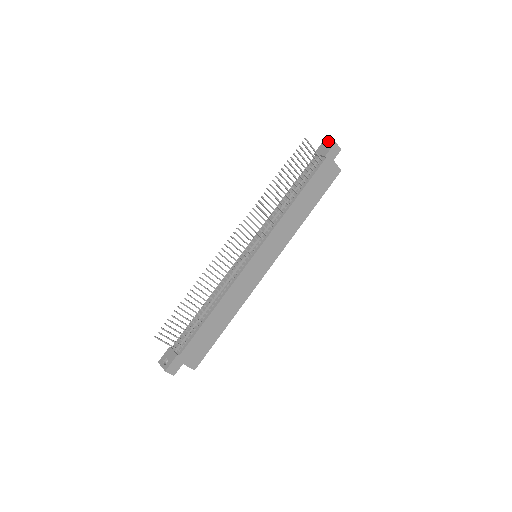
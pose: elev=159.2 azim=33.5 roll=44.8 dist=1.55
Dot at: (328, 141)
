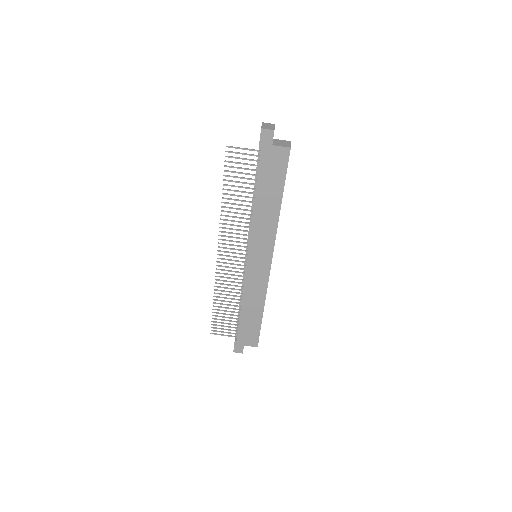
Dot at: occluded
